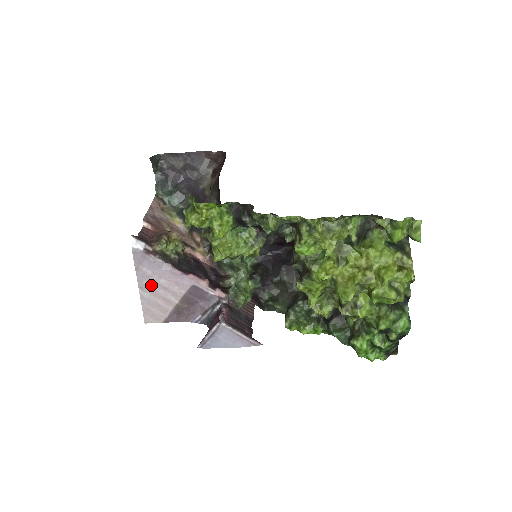
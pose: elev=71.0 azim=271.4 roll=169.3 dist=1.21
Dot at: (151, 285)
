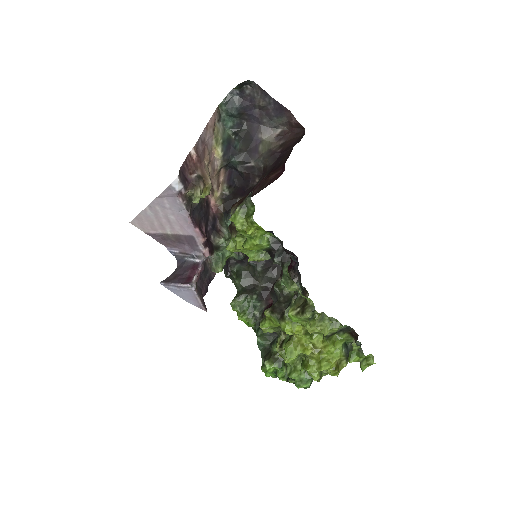
Dot at: (160, 212)
